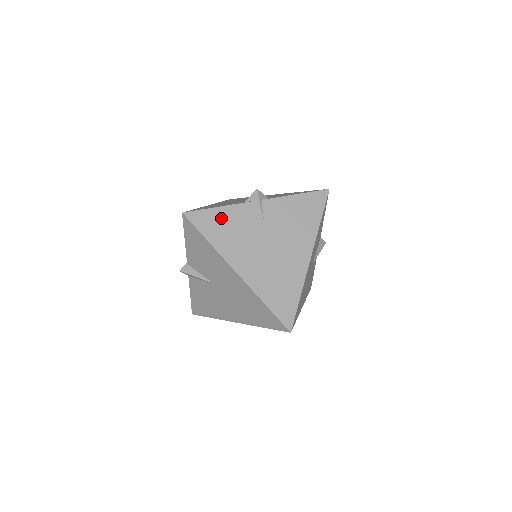
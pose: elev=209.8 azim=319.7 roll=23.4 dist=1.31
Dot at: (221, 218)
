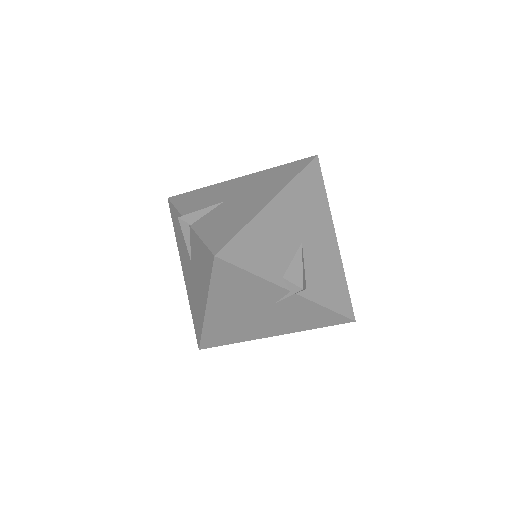
Dot at: (244, 281)
